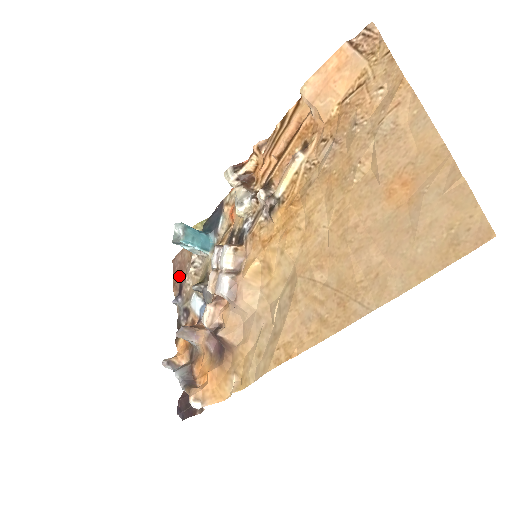
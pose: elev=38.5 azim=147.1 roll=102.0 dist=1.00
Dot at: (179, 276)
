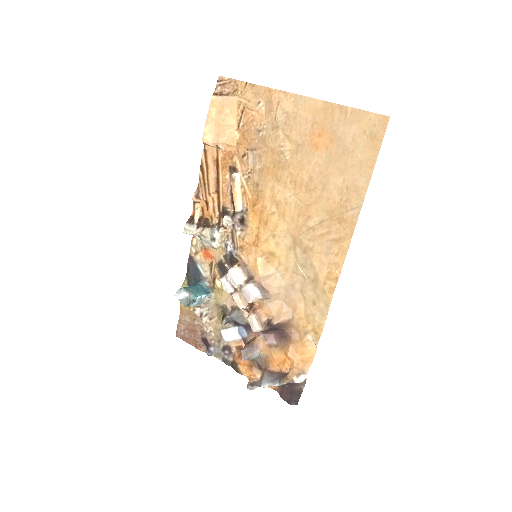
Dot at: (195, 336)
